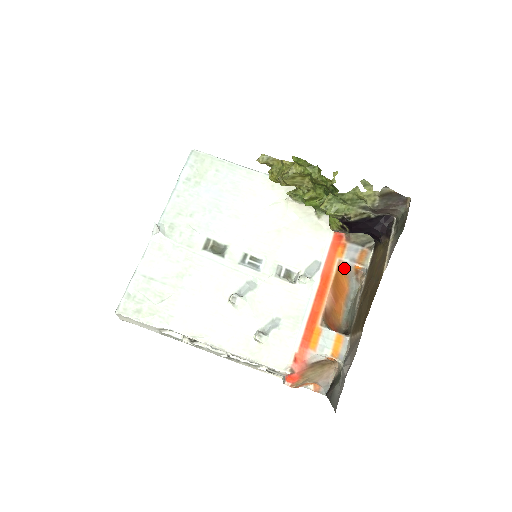
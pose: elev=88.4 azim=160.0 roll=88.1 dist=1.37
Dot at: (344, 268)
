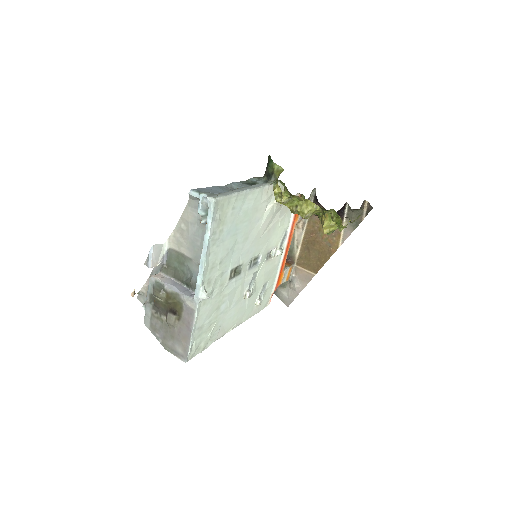
Dot at: occluded
